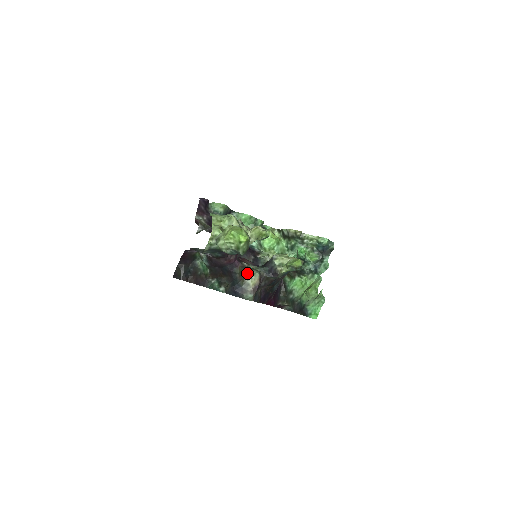
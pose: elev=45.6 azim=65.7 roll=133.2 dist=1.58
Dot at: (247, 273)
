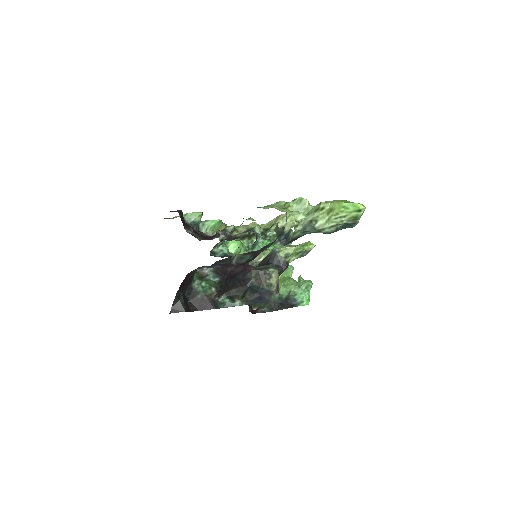
Dot at: (266, 273)
